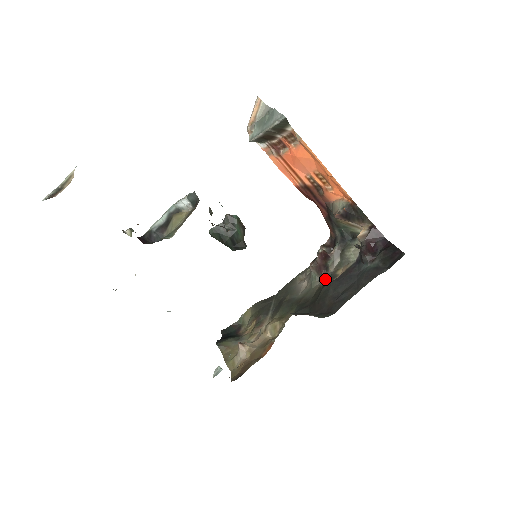
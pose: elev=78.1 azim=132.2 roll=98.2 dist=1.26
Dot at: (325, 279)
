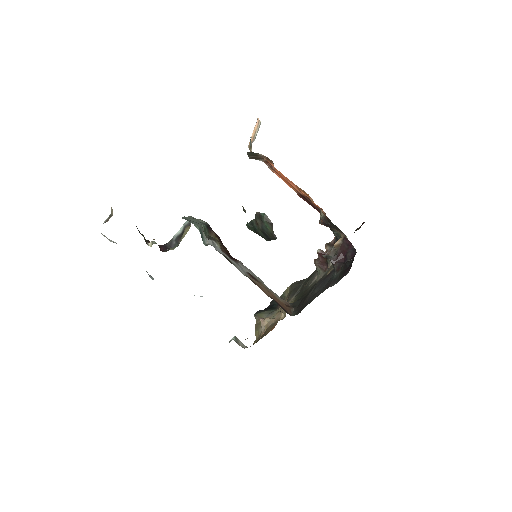
Dot at: occluded
